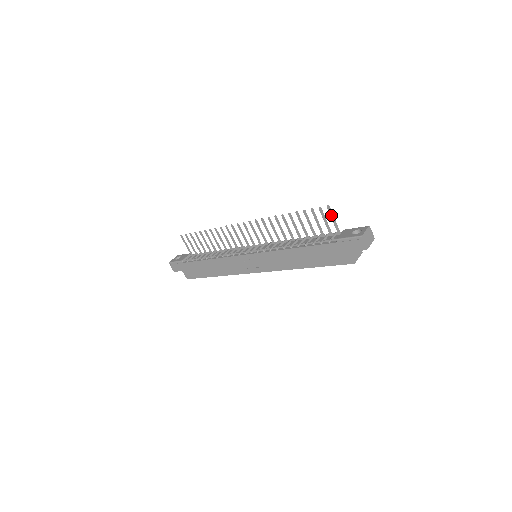
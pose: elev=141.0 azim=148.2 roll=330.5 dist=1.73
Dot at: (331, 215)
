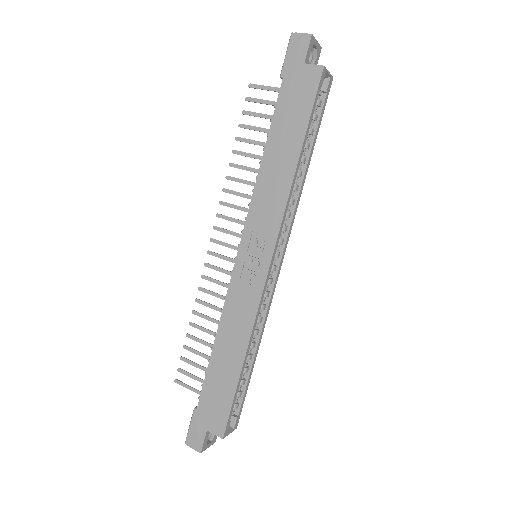
Dot at: (261, 88)
